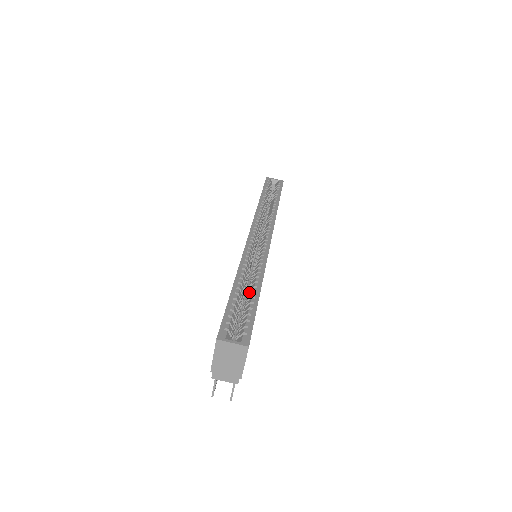
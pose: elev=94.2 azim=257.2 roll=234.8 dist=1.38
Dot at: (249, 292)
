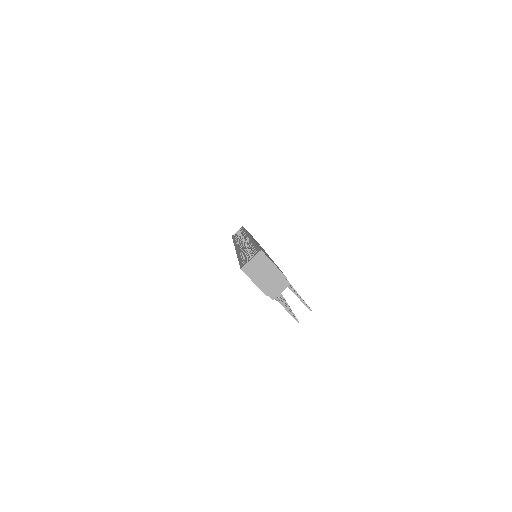
Dot at: occluded
